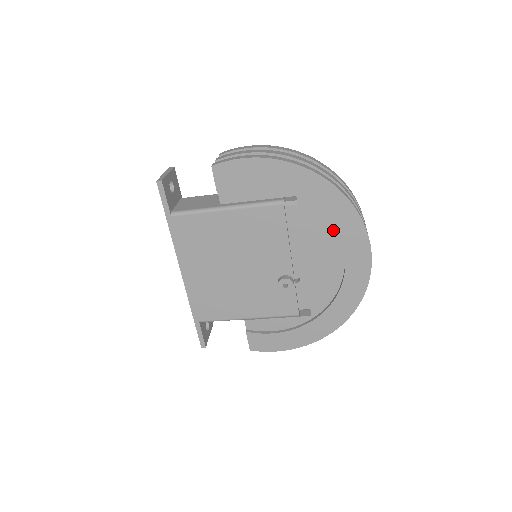
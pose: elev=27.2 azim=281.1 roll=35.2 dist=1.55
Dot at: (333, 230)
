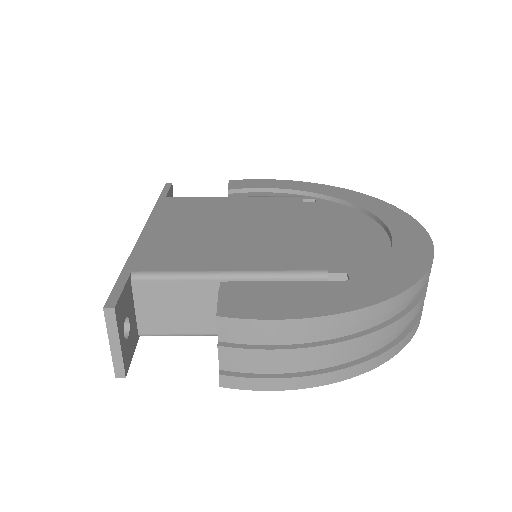
Dot at: occluded
